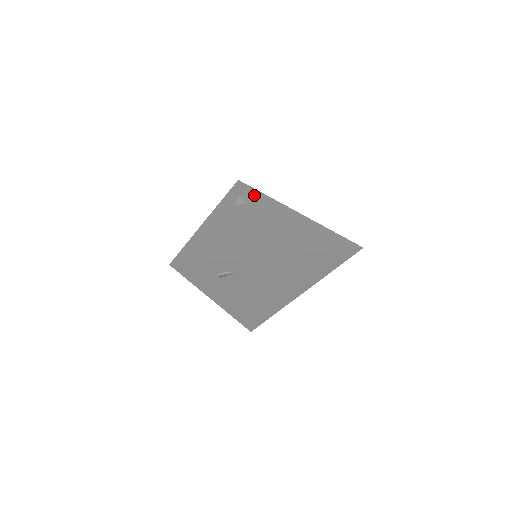
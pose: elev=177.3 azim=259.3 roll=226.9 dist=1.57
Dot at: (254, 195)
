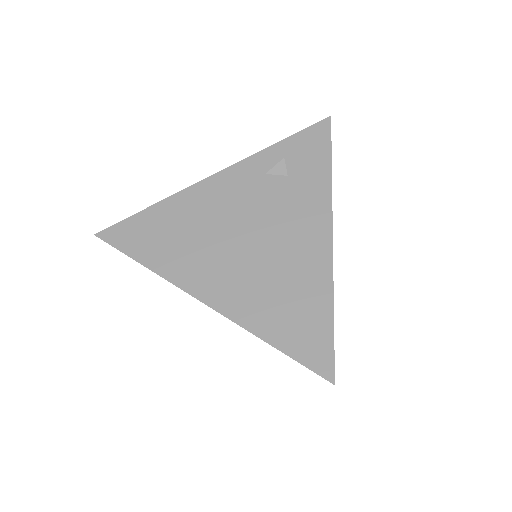
Dot at: (314, 165)
